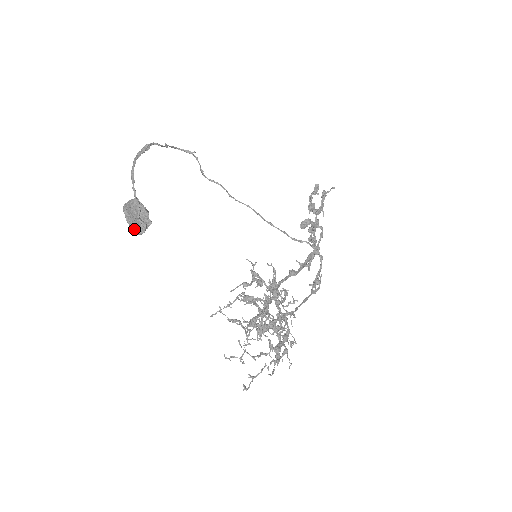
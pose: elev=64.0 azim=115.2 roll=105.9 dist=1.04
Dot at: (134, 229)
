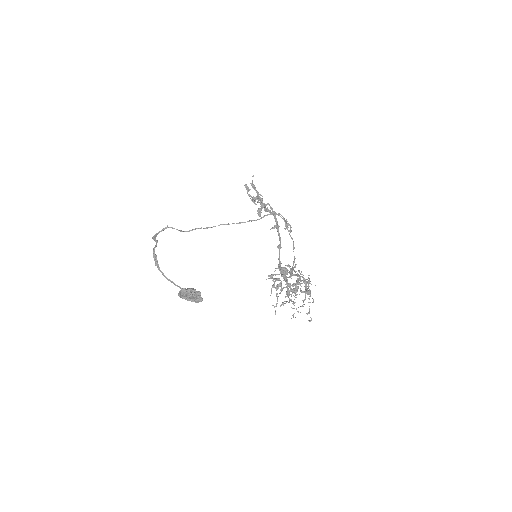
Dot at: (196, 302)
